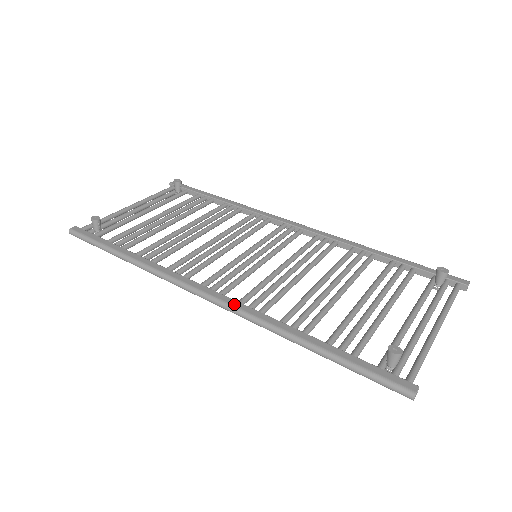
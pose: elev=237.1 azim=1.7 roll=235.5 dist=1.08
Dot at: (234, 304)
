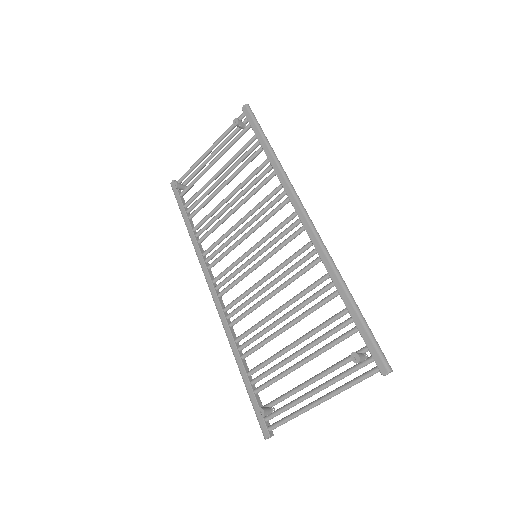
Dot at: (219, 311)
